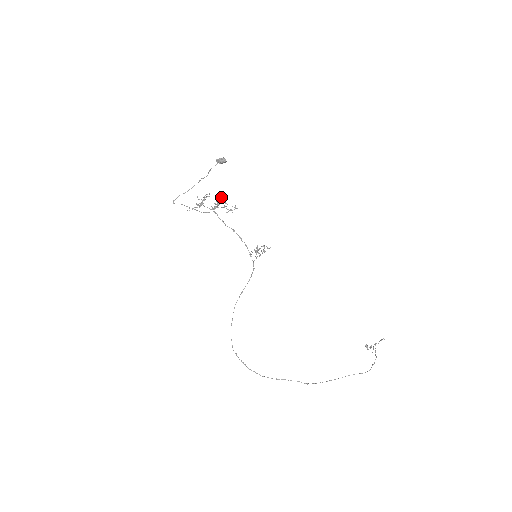
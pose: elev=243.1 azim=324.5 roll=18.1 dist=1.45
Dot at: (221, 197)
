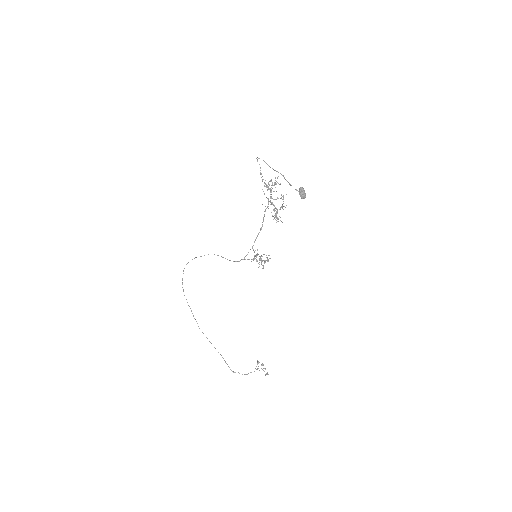
Dot at: occluded
